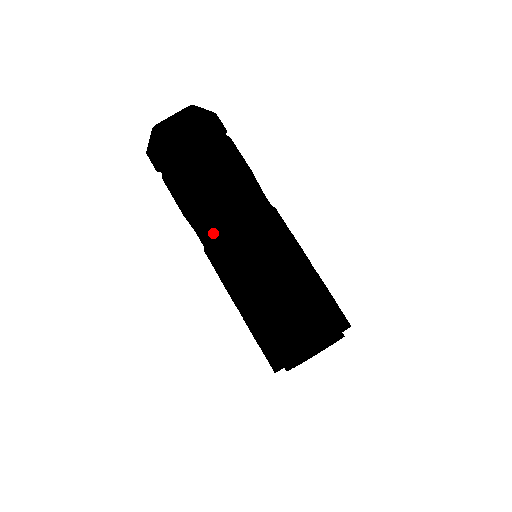
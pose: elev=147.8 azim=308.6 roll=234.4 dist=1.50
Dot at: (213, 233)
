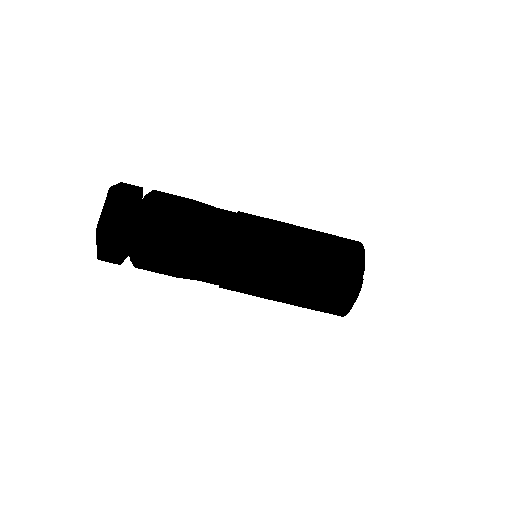
Dot at: (232, 226)
